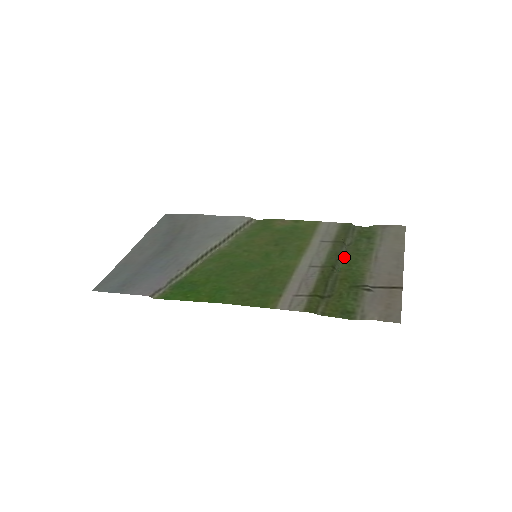
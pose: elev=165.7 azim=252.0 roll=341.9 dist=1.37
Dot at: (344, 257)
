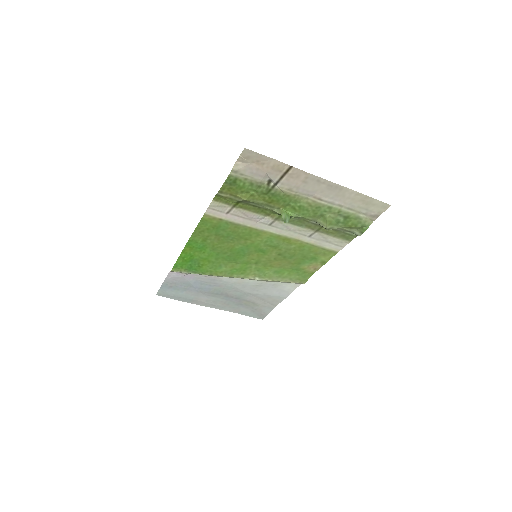
Dot at: (303, 218)
